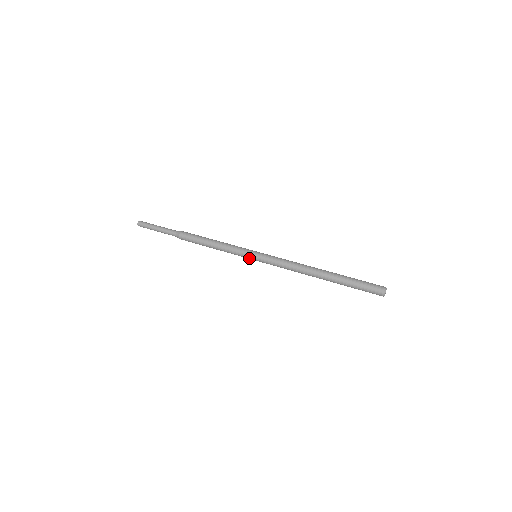
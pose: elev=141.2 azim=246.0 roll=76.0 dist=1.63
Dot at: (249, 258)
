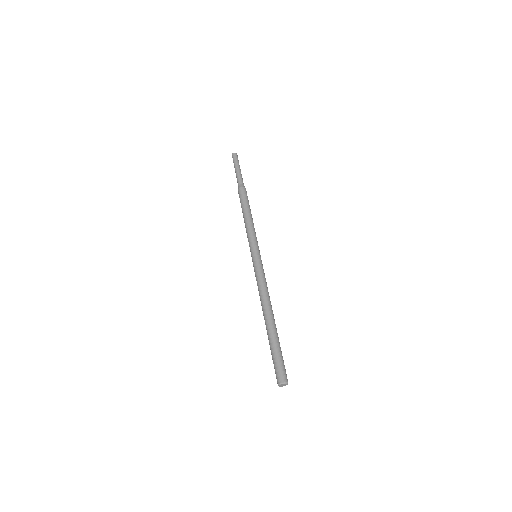
Dot at: occluded
